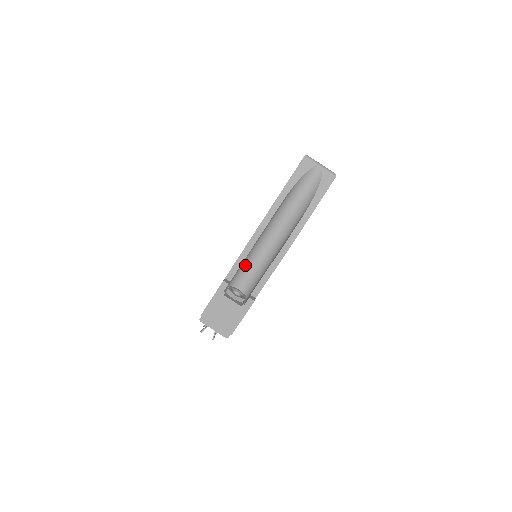
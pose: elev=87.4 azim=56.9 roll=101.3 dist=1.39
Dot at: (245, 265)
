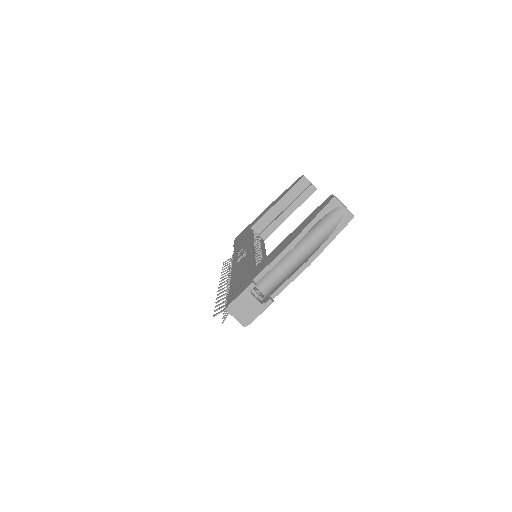
Dot at: (268, 271)
